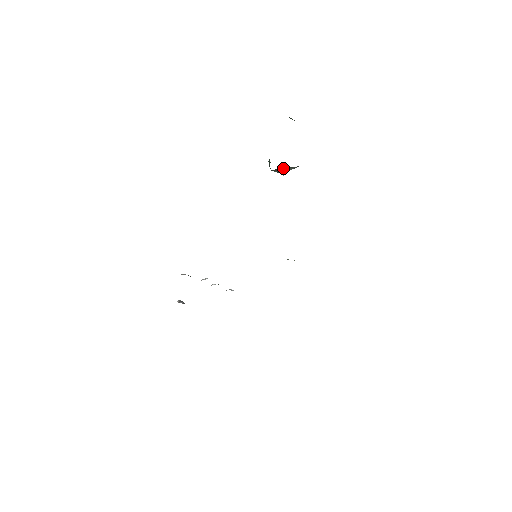
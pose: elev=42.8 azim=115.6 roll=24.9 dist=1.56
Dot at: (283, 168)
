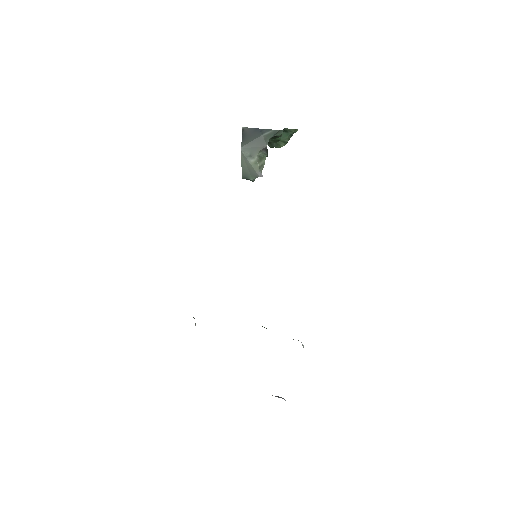
Dot at: (242, 167)
